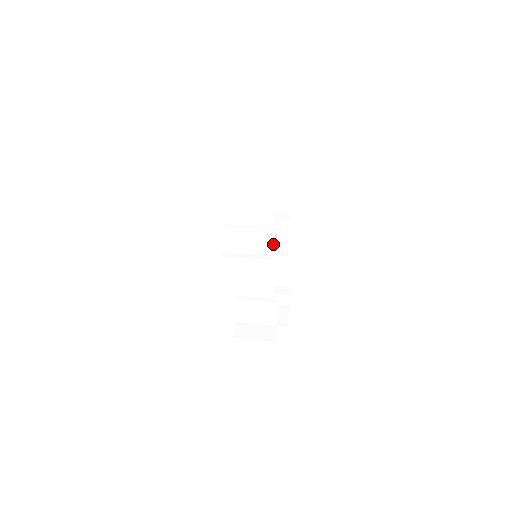
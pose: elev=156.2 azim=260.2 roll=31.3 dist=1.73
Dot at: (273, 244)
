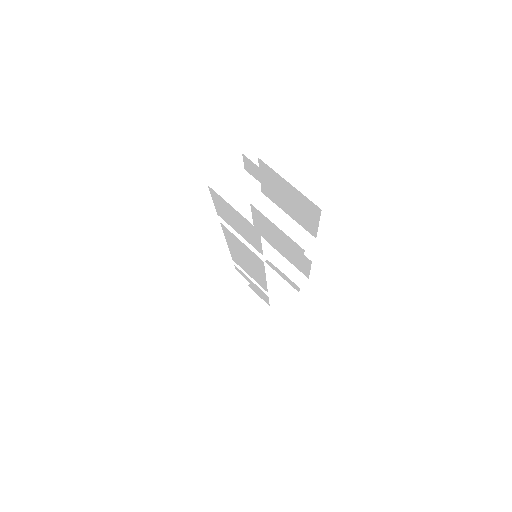
Dot at: occluded
